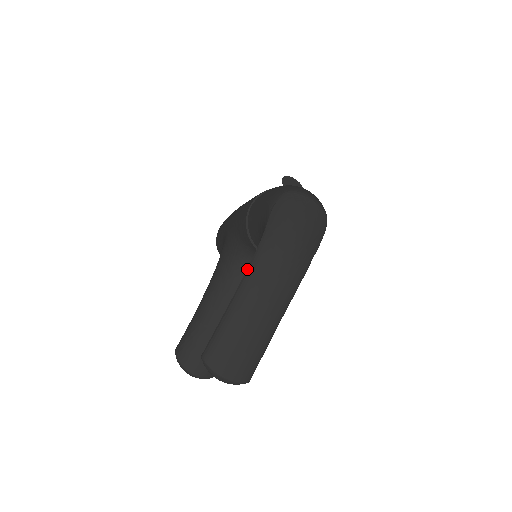
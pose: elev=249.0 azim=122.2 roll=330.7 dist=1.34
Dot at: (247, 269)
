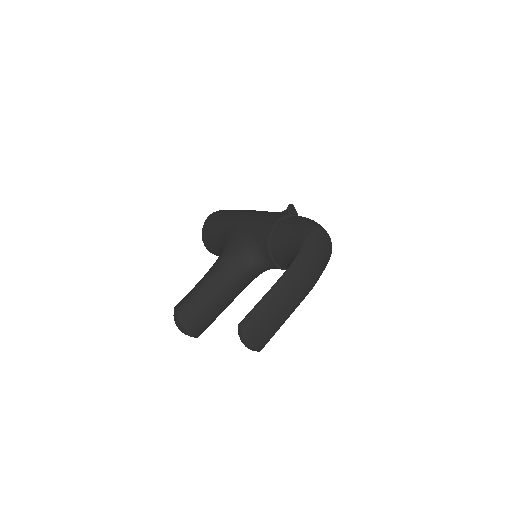
Dot at: (285, 273)
